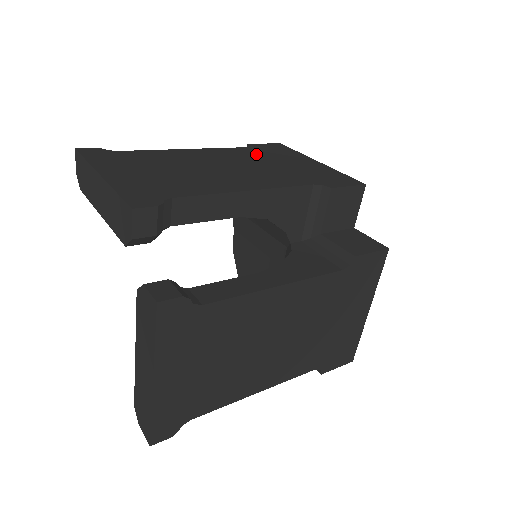
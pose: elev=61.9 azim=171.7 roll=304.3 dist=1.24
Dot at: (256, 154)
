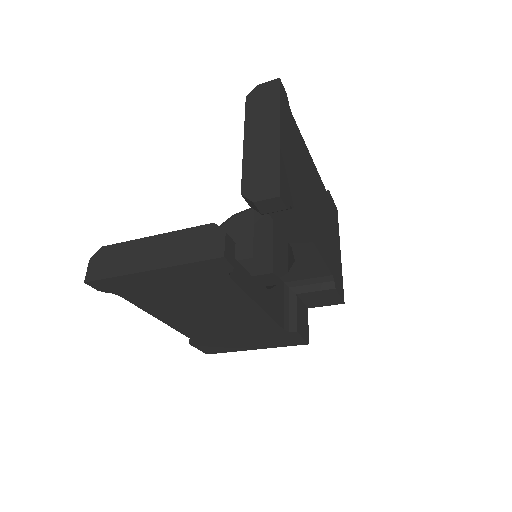
Dot at: (328, 208)
